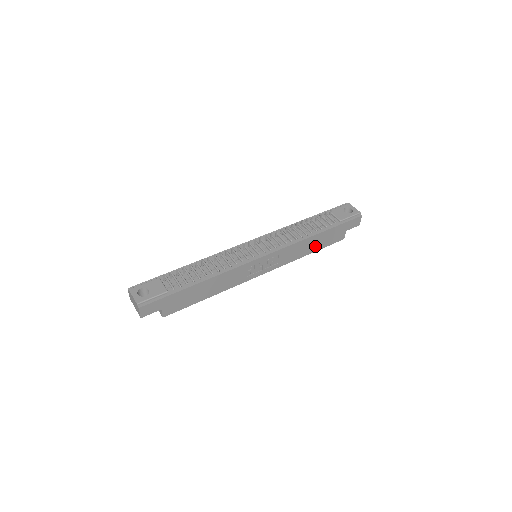
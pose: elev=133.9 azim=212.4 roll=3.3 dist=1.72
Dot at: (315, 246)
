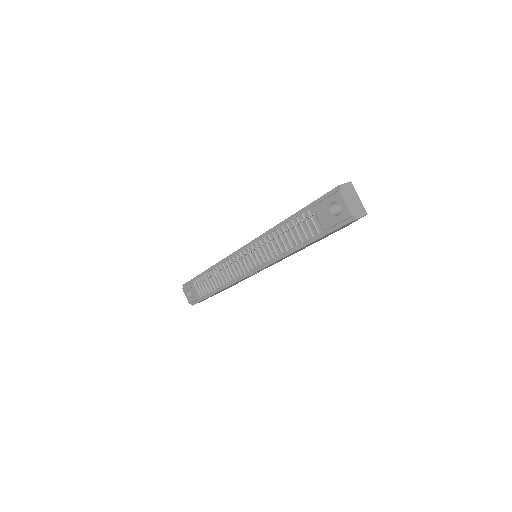
Dot at: occluded
